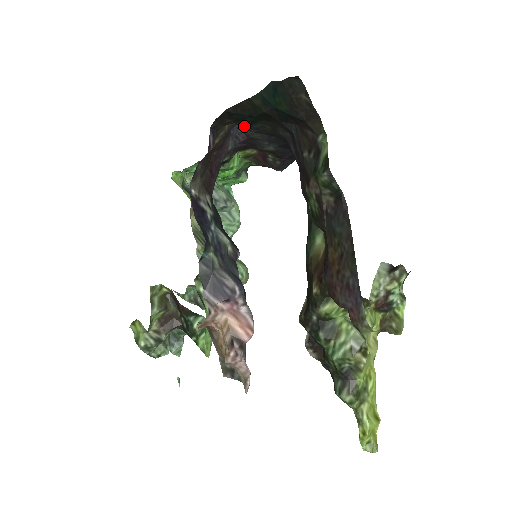
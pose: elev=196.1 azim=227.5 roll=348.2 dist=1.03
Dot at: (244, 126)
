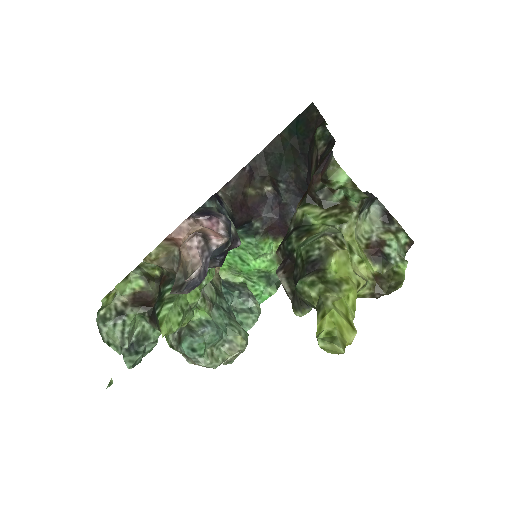
Dot at: (276, 177)
